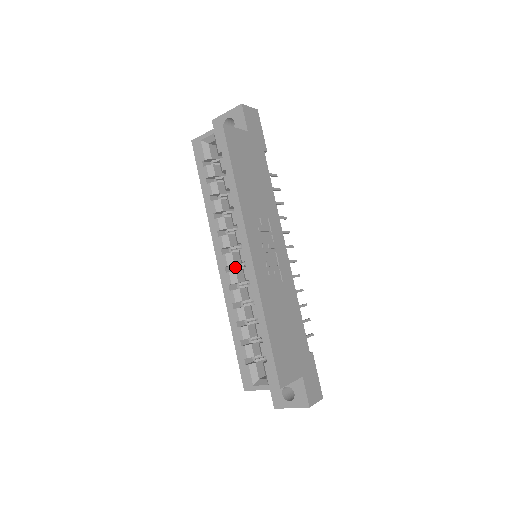
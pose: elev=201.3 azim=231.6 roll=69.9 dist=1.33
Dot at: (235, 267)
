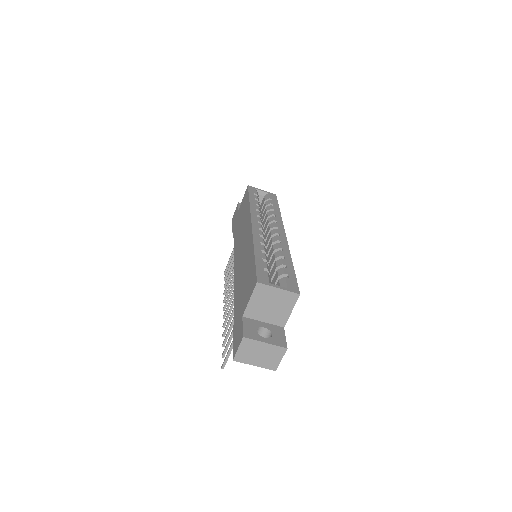
Dot at: occluded
